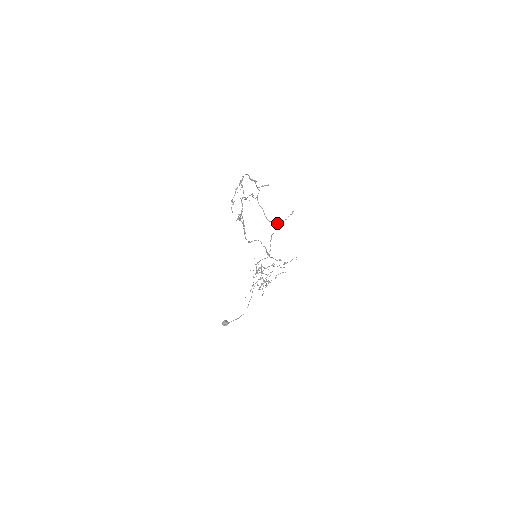
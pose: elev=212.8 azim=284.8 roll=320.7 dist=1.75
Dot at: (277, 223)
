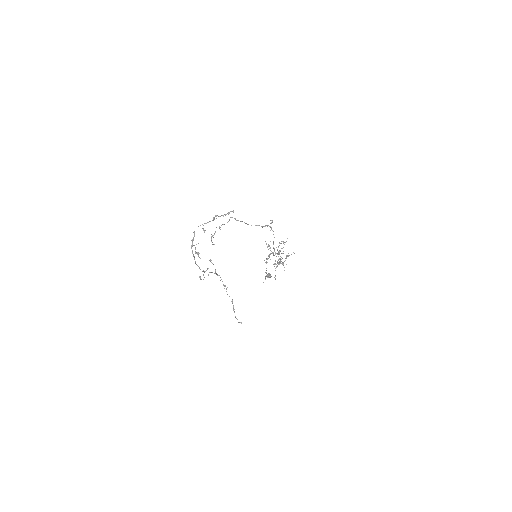
Dot at: (265, 226)
